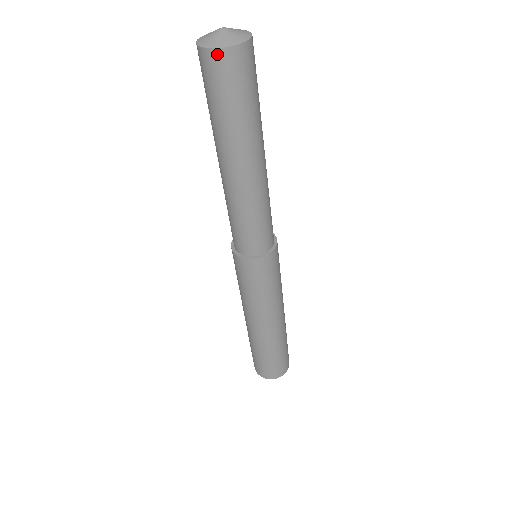
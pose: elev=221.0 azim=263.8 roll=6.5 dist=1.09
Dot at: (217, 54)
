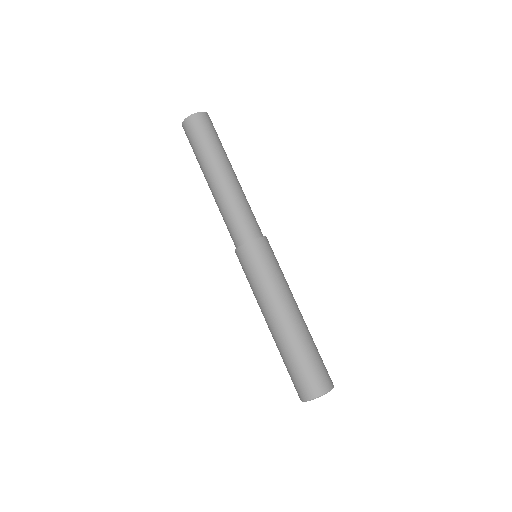
Dot at: (189, 119)
